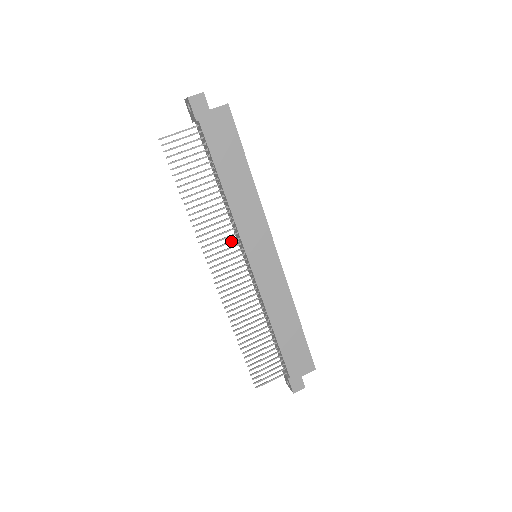
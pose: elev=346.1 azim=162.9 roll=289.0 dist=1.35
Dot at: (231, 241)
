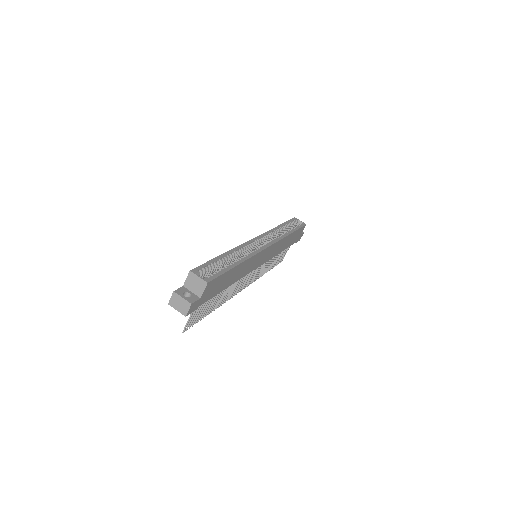
Dot at: (244, 277)
